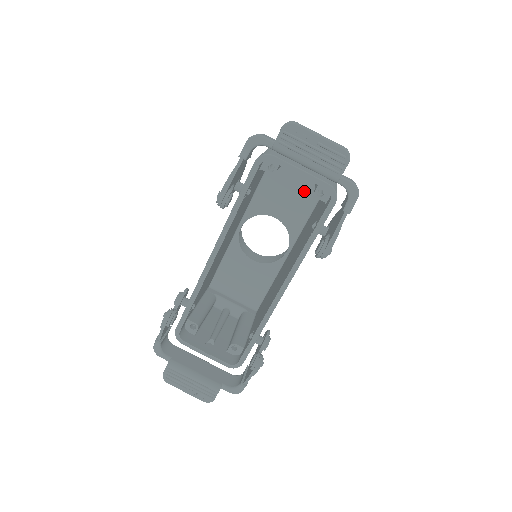
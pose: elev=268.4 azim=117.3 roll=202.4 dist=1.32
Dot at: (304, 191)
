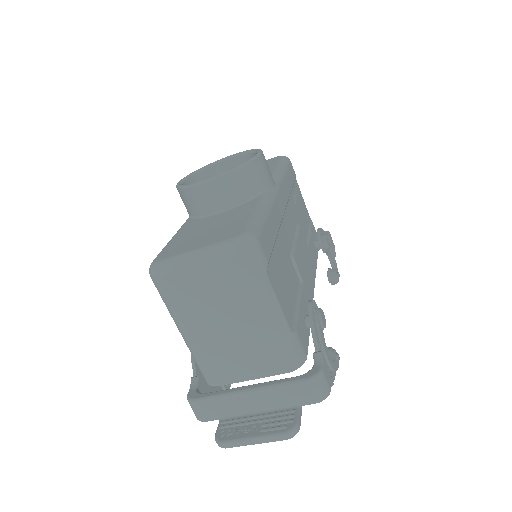
Dot at: occluded
